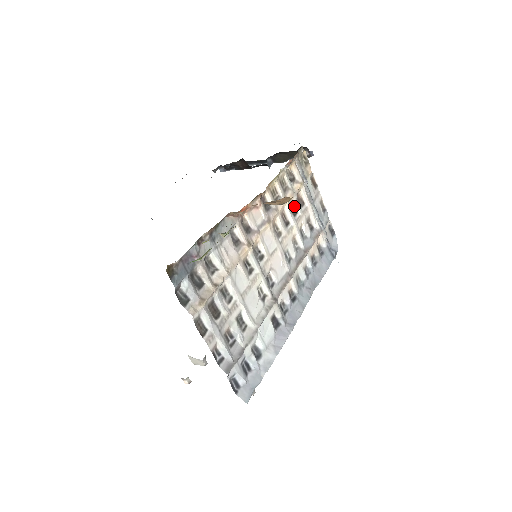
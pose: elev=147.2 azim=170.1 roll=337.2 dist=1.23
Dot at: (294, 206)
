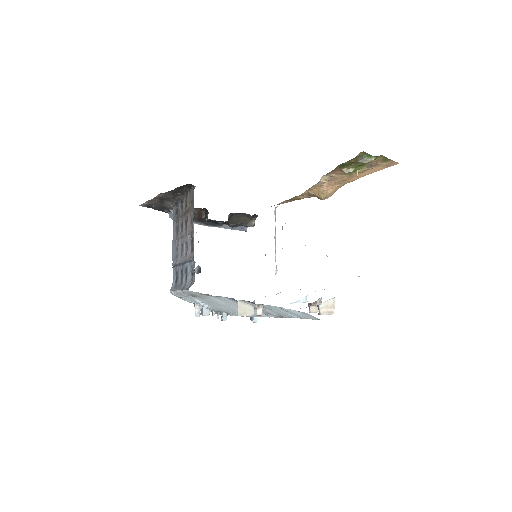
Dot at: occluded
